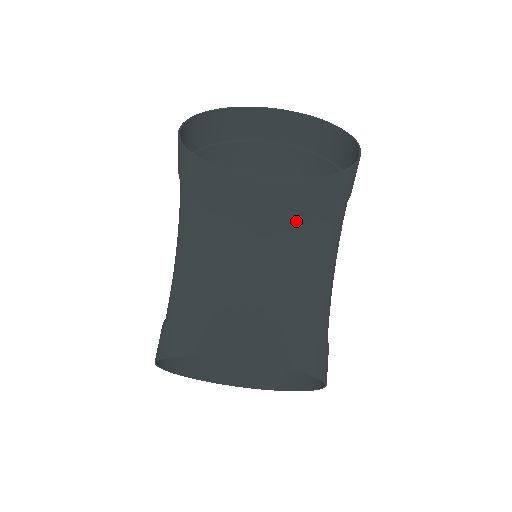
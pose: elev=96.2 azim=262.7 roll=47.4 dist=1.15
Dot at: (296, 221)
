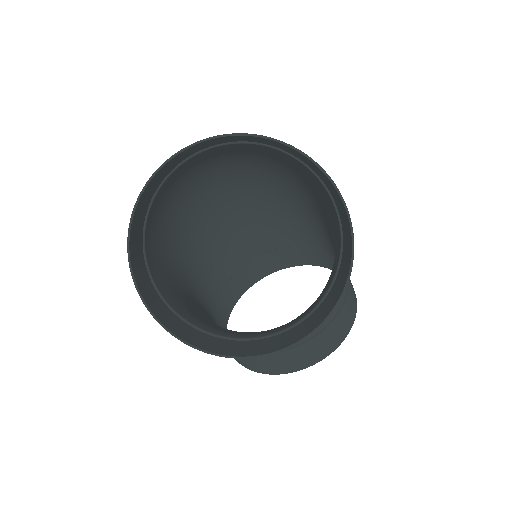
Dot at: (314, 310)
